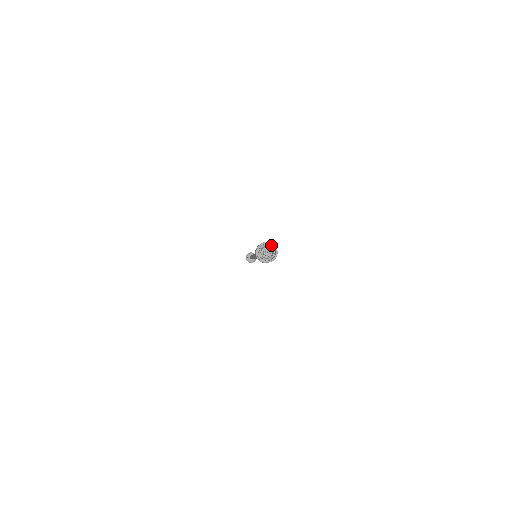
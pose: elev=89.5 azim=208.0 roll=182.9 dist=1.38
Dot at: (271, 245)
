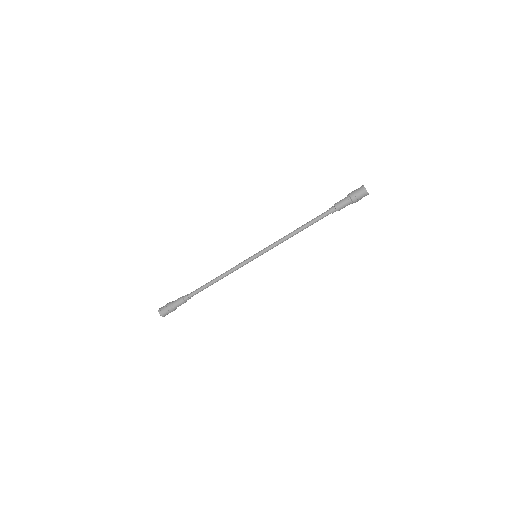
Dot at: occluded
